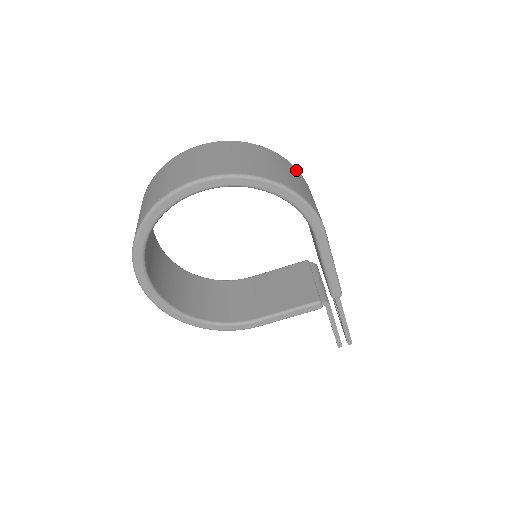
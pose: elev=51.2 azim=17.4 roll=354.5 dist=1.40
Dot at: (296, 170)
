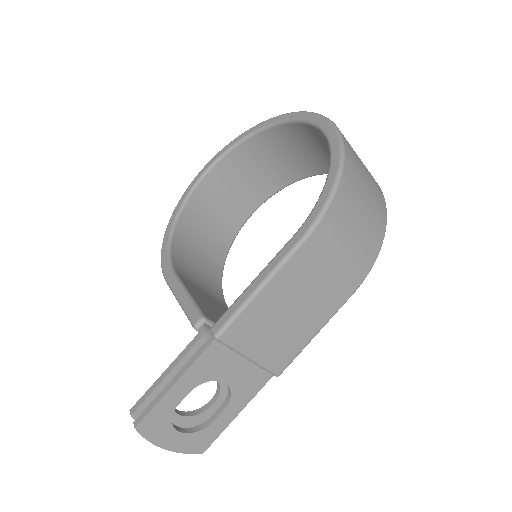
Dot at: (376, 245)
